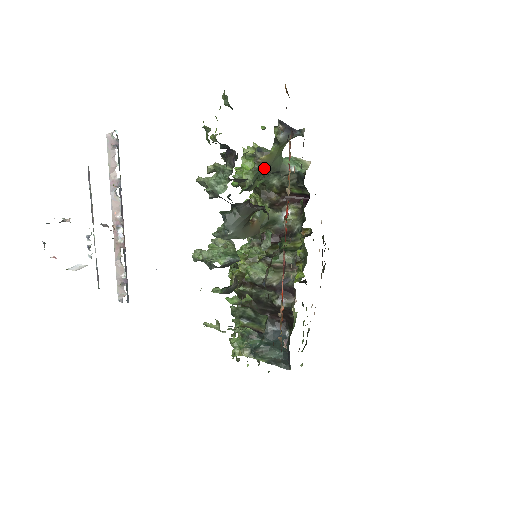
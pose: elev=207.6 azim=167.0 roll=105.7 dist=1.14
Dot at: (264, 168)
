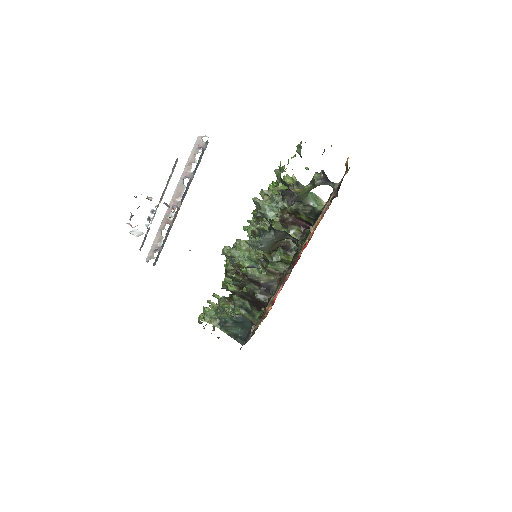
Dot at: occluded
